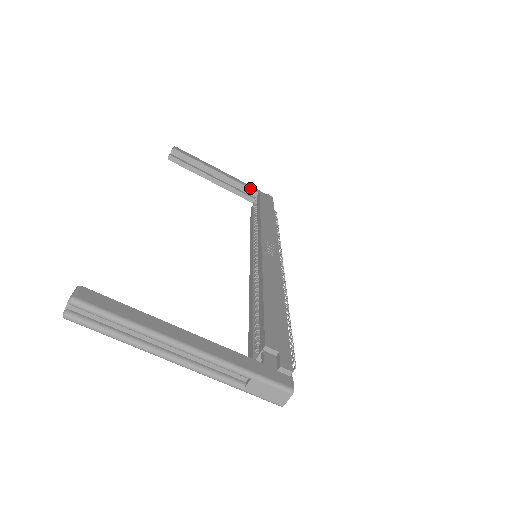
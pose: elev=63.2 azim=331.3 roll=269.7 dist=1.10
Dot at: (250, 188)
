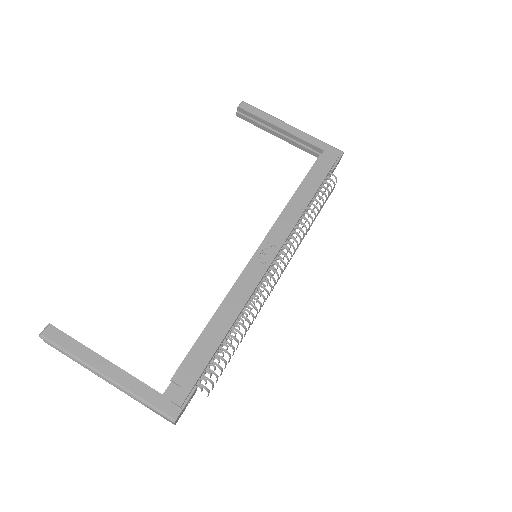
Dot at: (315, 145)
